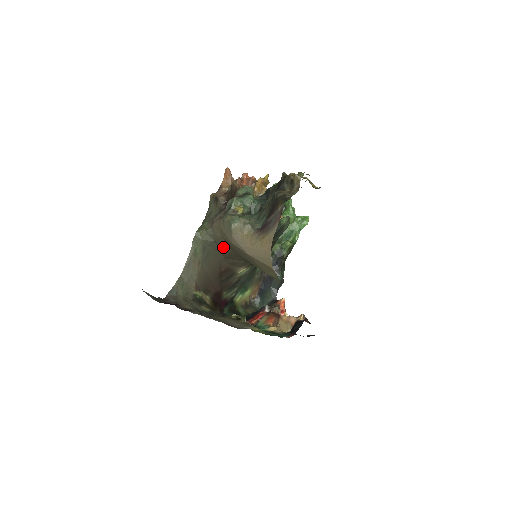
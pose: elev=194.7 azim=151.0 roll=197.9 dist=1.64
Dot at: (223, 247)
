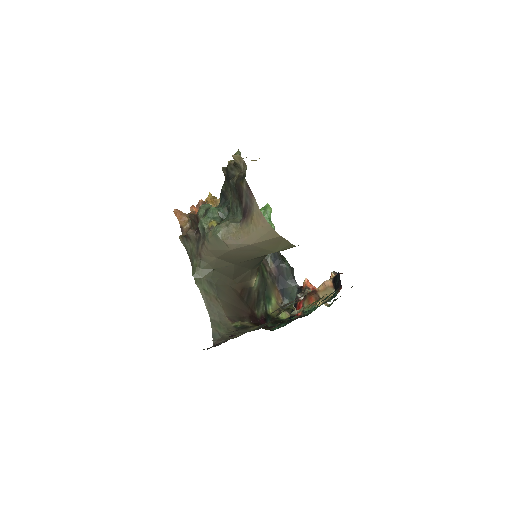
Dot at: (224, 268)
